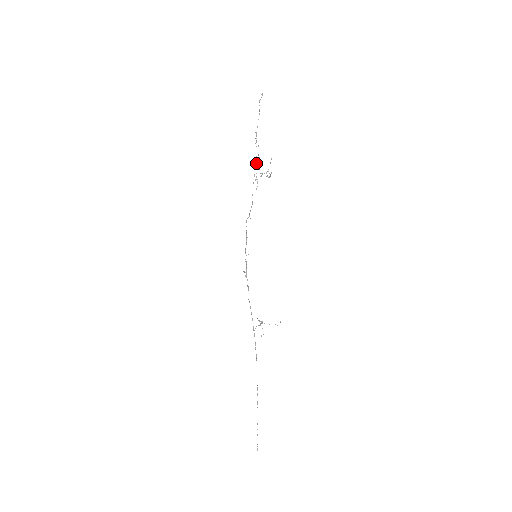
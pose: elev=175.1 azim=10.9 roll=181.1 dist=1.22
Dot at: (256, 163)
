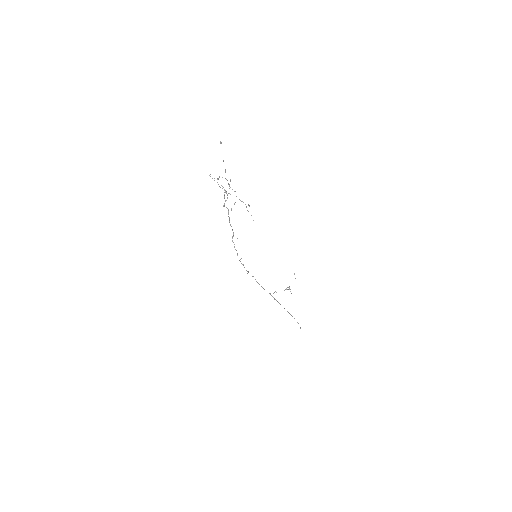
Dot at: occluded
